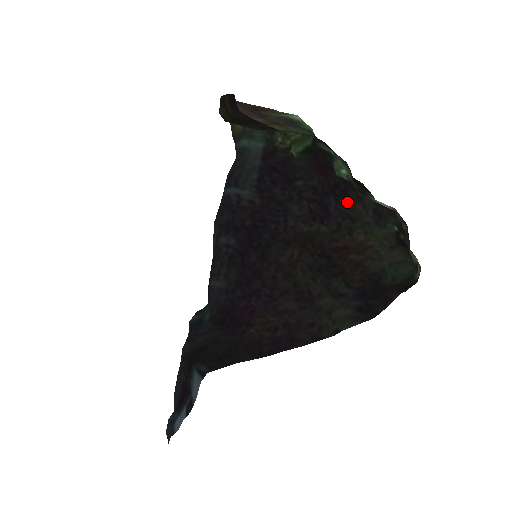
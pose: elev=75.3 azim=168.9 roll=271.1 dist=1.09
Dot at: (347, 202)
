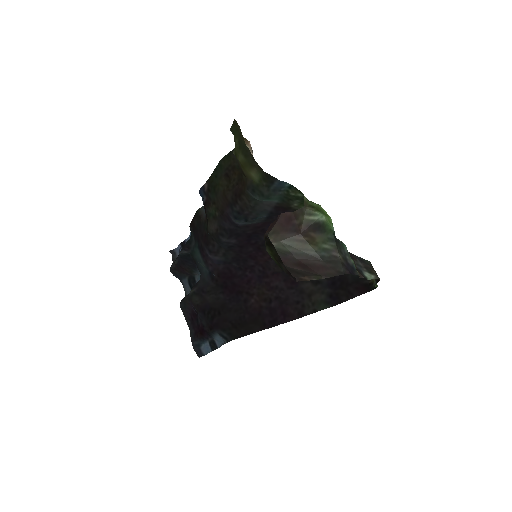
Dot at: occluded
